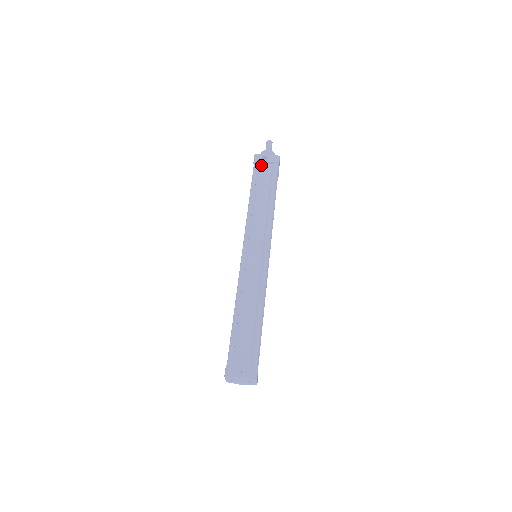
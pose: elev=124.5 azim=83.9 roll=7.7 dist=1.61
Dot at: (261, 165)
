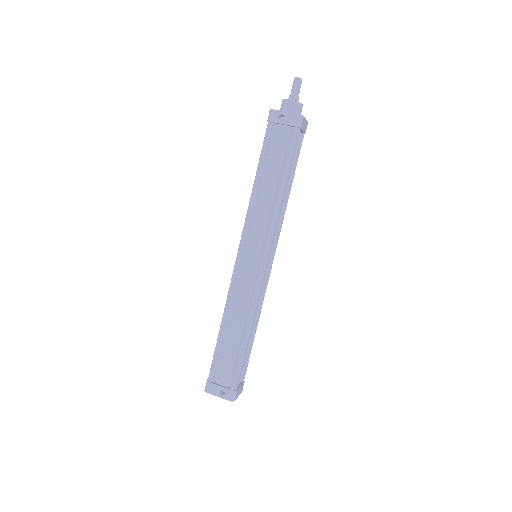
Dot at: (276, 128)
